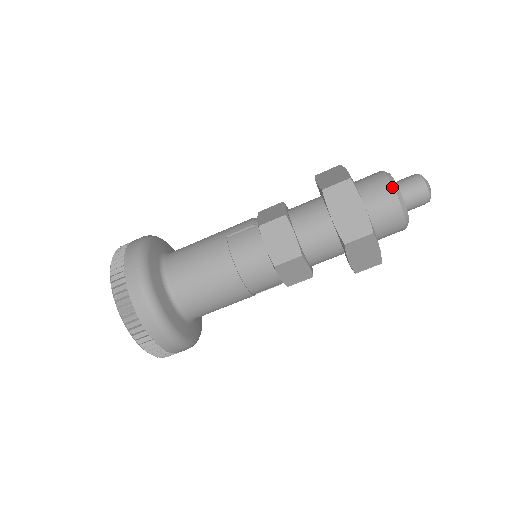
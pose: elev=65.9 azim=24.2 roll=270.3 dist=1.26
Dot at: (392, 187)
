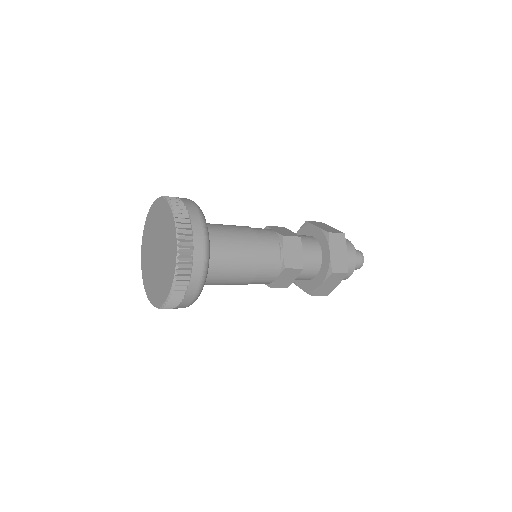
Dot at: occluded
